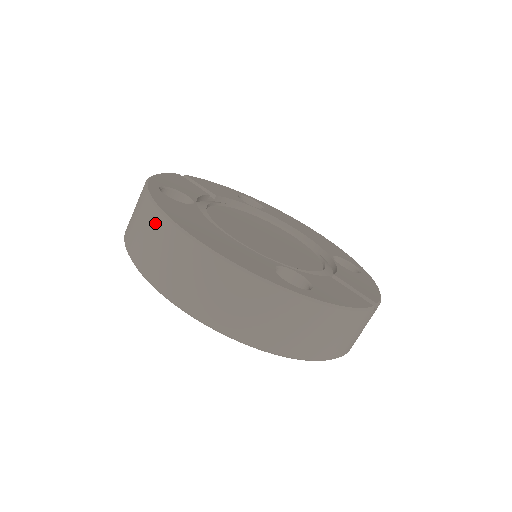
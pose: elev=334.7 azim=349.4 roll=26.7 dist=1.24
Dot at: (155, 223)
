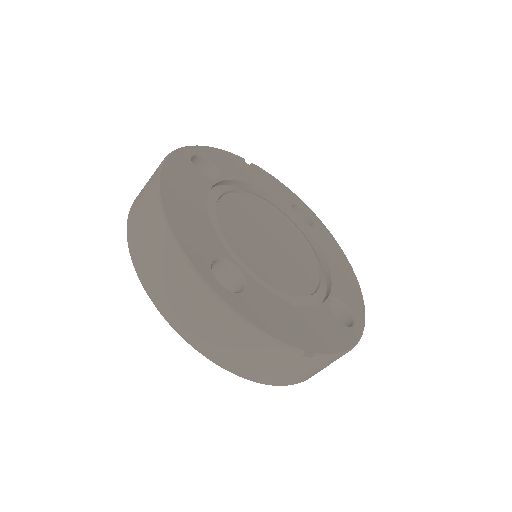
Dot at: (154, 174)
